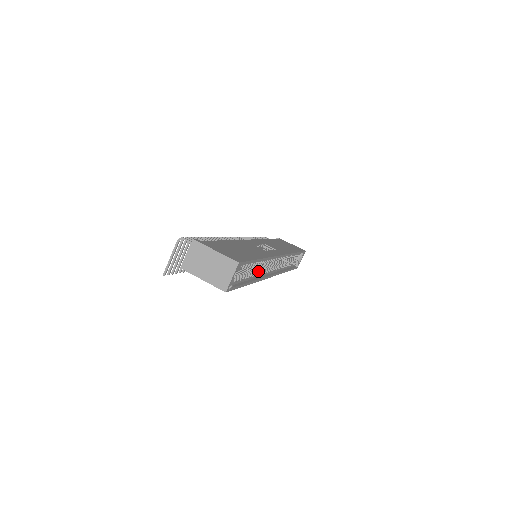
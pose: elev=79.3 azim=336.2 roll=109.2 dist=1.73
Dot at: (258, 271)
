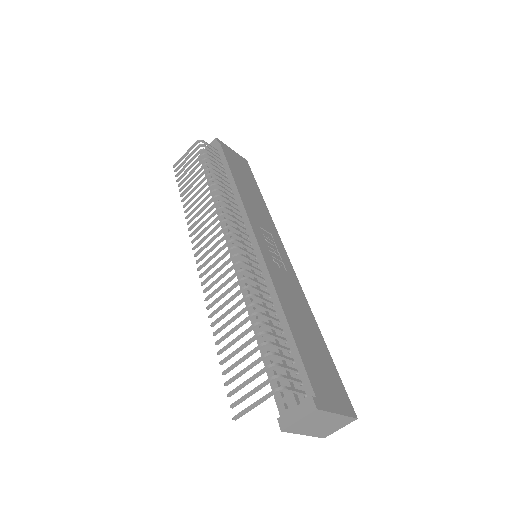
Dot at: occluded
